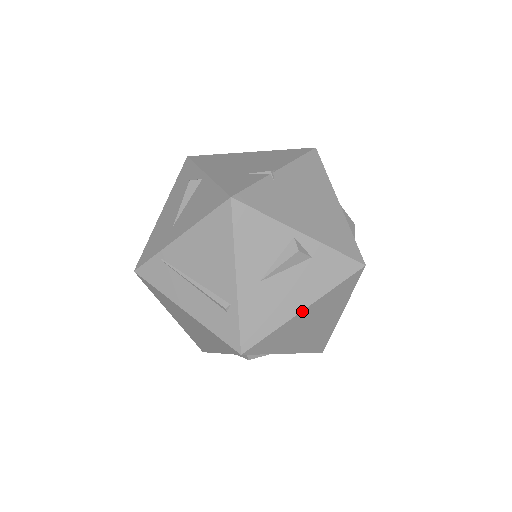
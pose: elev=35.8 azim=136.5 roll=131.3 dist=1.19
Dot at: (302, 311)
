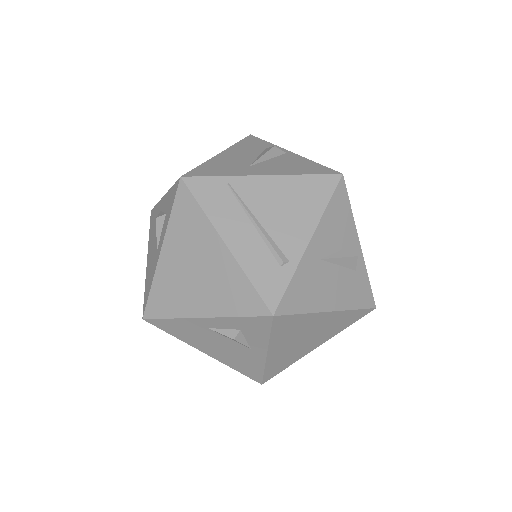
Dot at: (328, 312)
